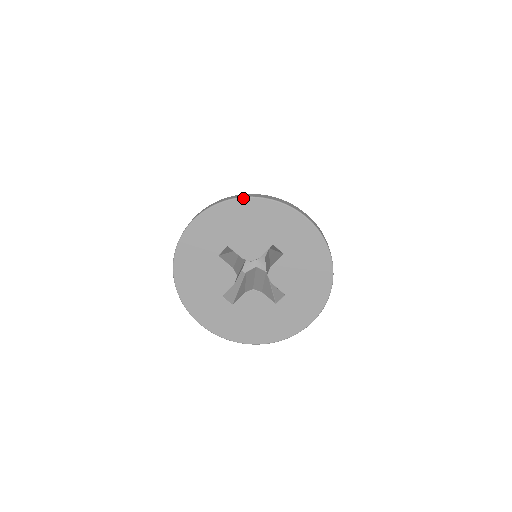
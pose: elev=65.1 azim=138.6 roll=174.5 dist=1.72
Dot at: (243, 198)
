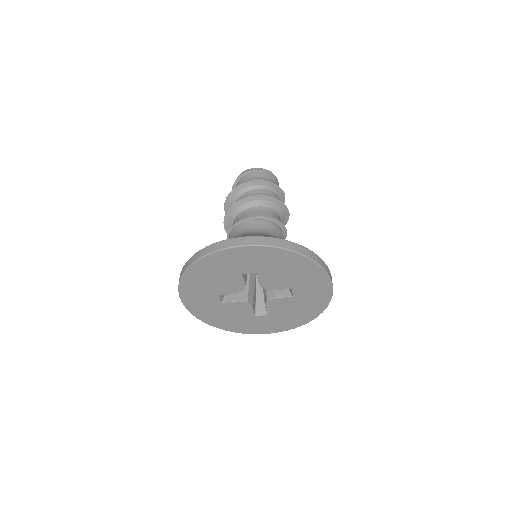
Dot at: (302, 255)
